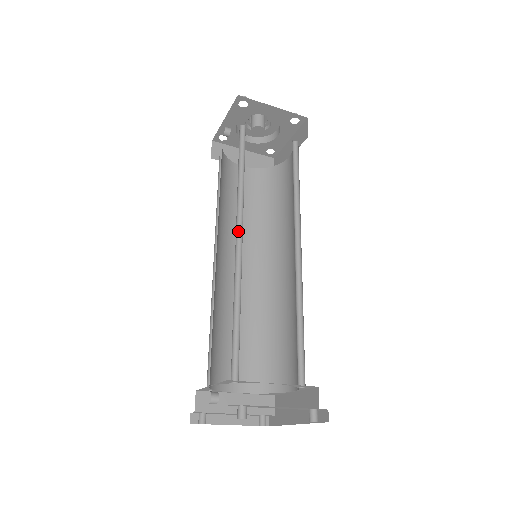
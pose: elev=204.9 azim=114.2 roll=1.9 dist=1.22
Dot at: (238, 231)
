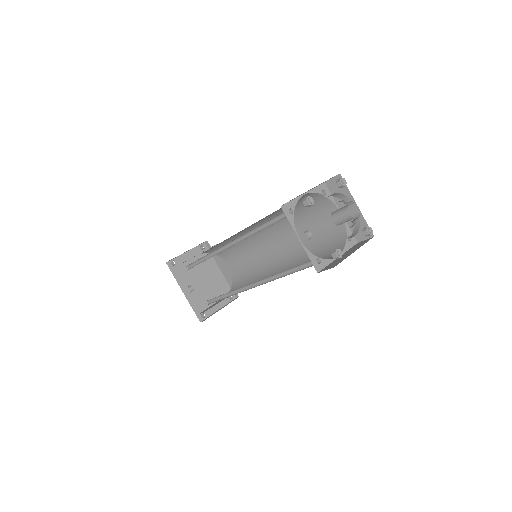
Dot at: (254, 283)
